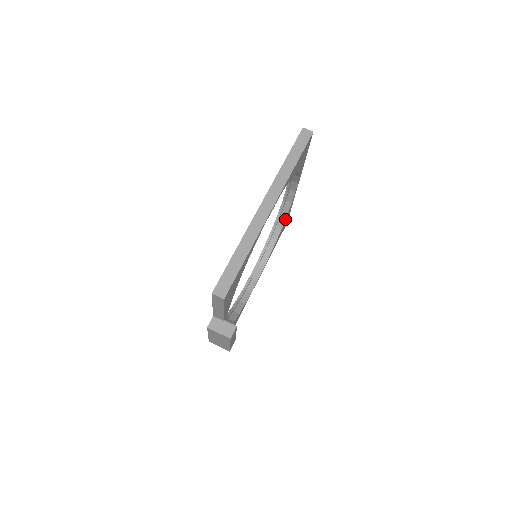
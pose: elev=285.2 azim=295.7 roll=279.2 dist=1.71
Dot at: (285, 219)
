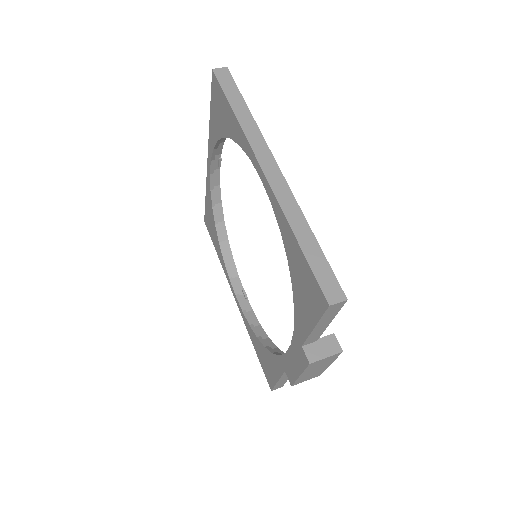
Dot at: (222, 209)
